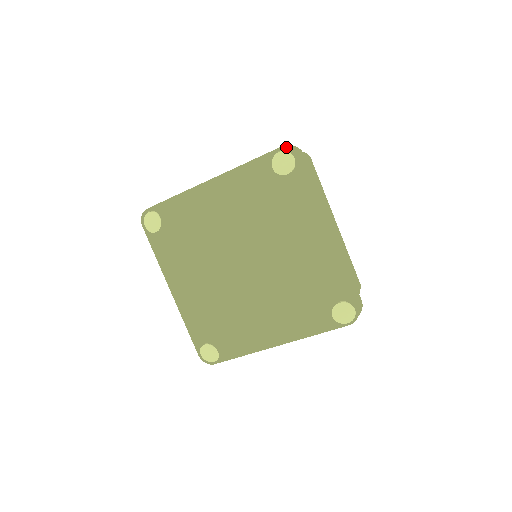
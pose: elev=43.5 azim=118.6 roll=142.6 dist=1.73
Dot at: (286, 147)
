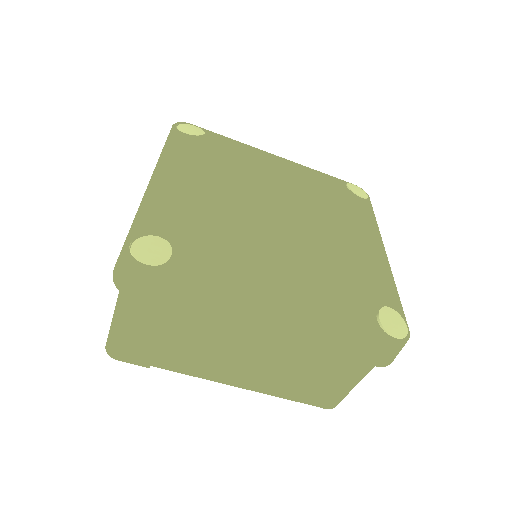
Dot at: (361, 188)
